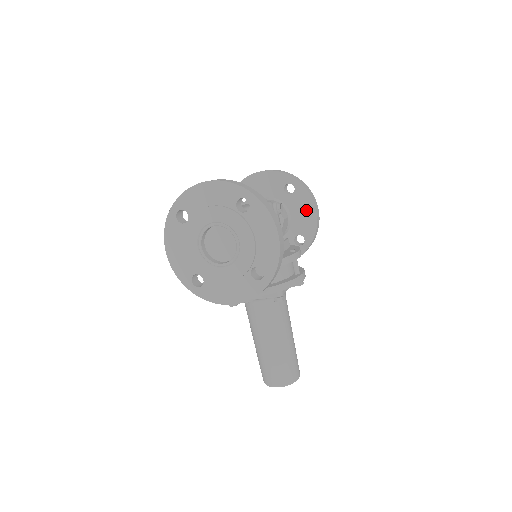
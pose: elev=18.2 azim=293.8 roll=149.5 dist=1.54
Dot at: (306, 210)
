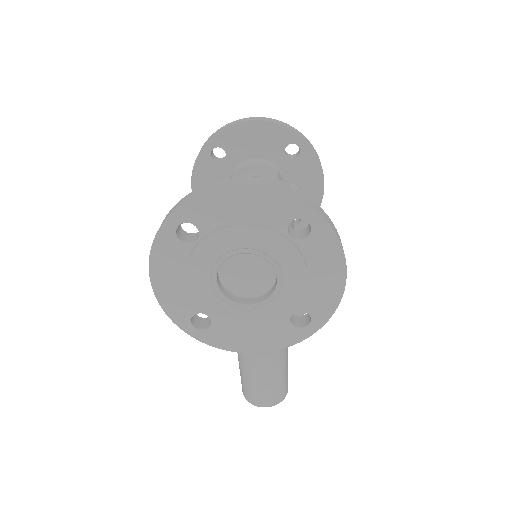
Dot at: (310, 182)
